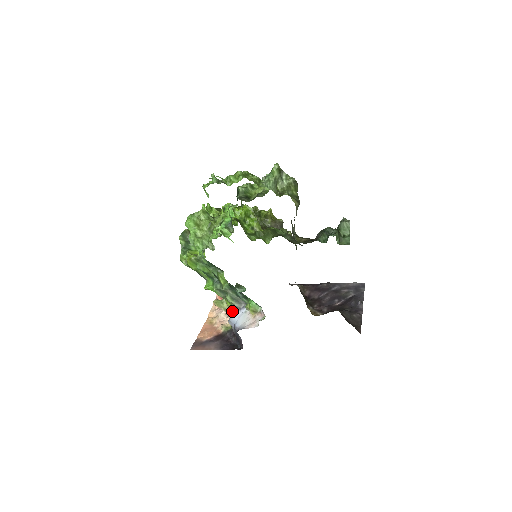
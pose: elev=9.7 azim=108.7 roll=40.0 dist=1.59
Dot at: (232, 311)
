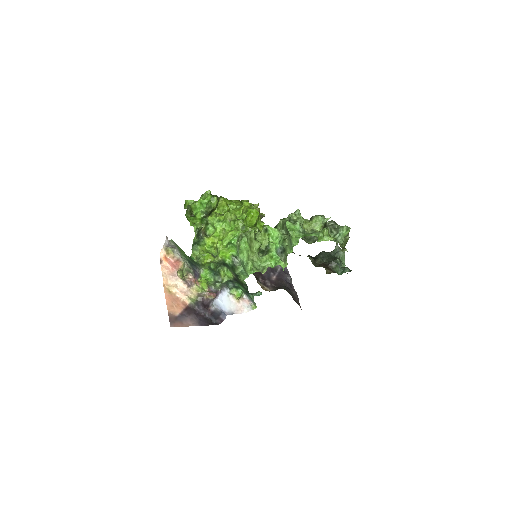
Dot at: (200, 286)
